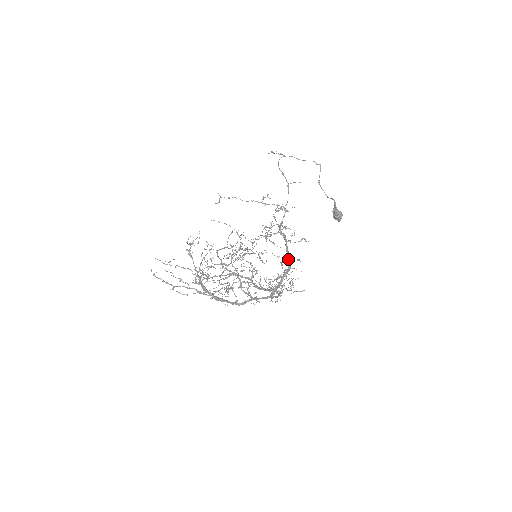
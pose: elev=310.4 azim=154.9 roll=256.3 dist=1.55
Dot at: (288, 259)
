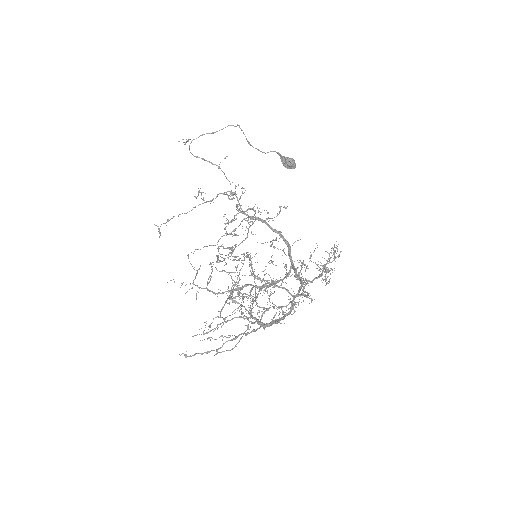
Dot at: (281, 237)
